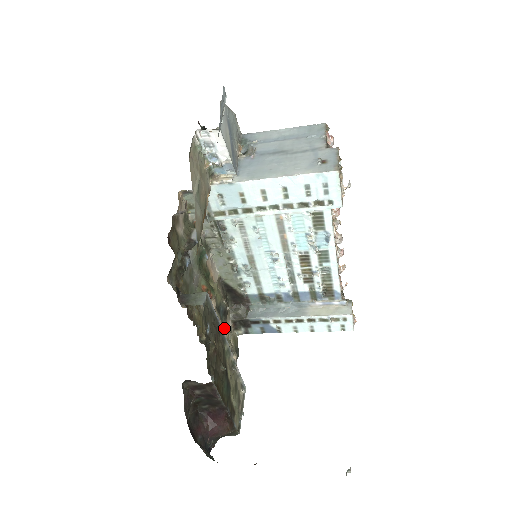
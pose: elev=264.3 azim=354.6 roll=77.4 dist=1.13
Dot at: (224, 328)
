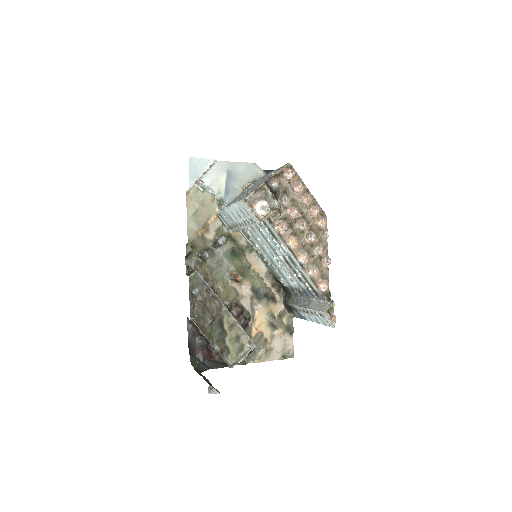
Dot at: (261, 305)
